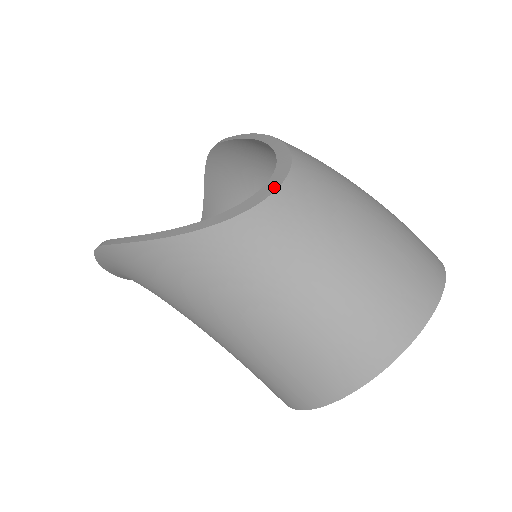
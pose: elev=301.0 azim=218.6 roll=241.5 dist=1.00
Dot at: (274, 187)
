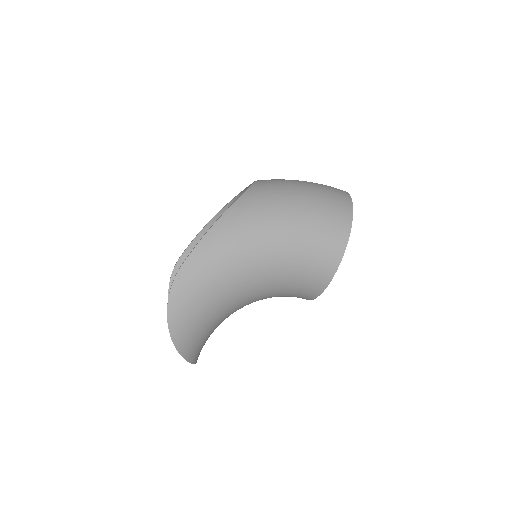
Dot at: (253, 182)
